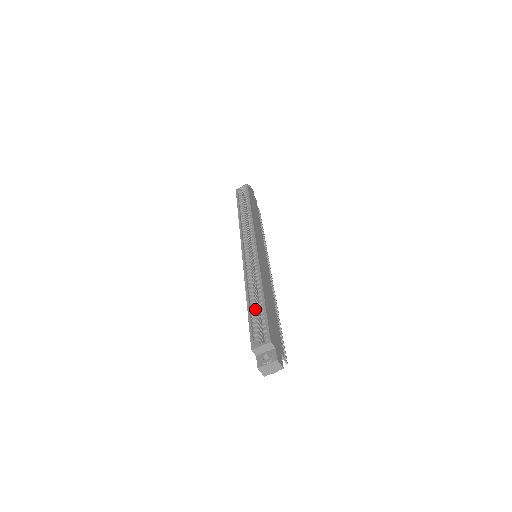
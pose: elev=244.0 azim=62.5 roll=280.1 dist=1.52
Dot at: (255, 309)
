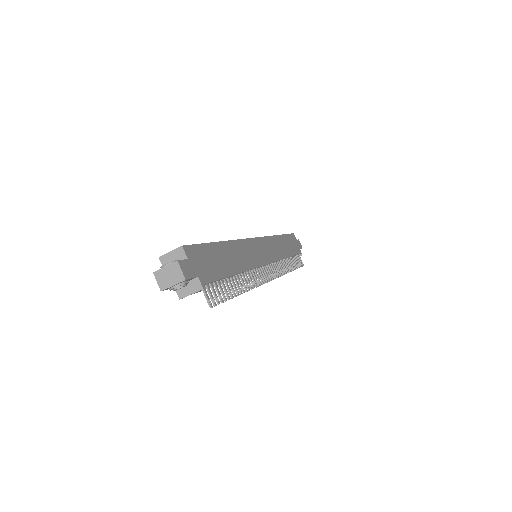
Dot at: occluded
